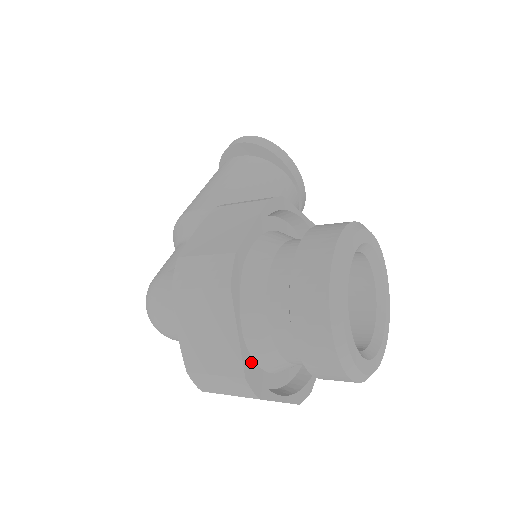
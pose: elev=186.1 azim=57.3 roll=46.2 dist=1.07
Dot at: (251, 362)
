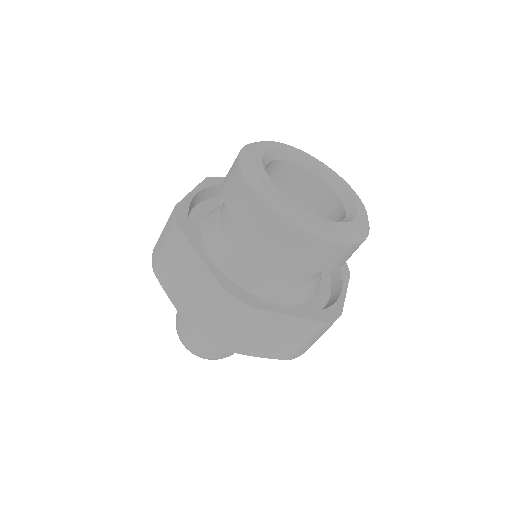
Dot at: occluded
